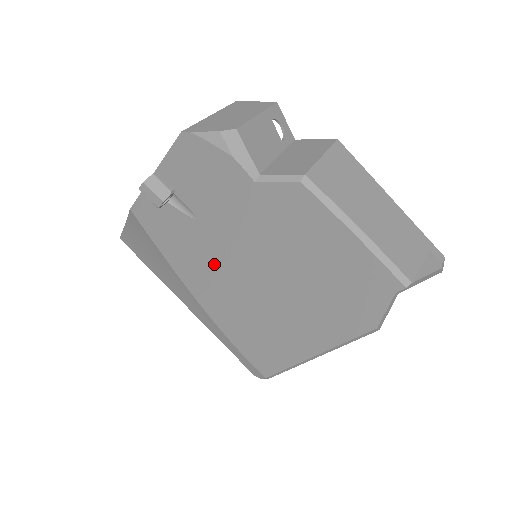
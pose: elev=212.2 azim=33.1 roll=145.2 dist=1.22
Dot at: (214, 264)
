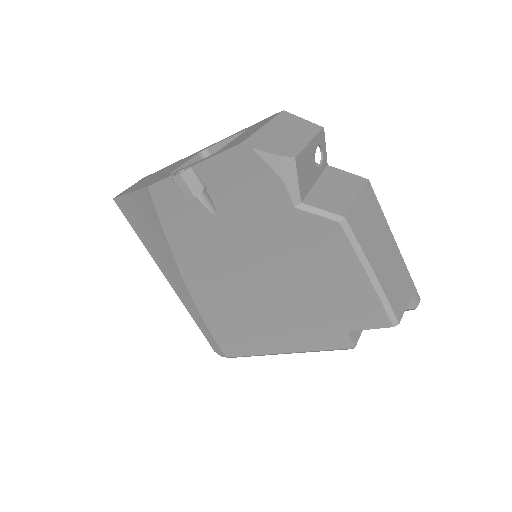
Dot at: (218, 257)
